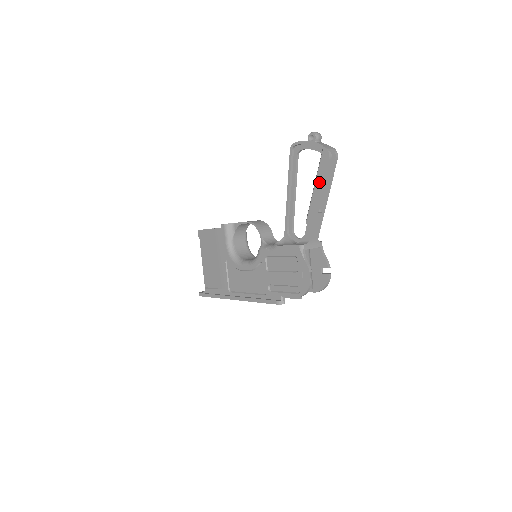
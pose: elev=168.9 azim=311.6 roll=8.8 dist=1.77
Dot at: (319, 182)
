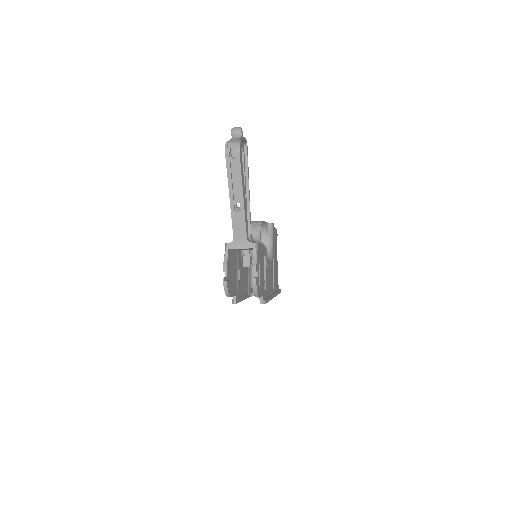
Dot at: (228, 179)
